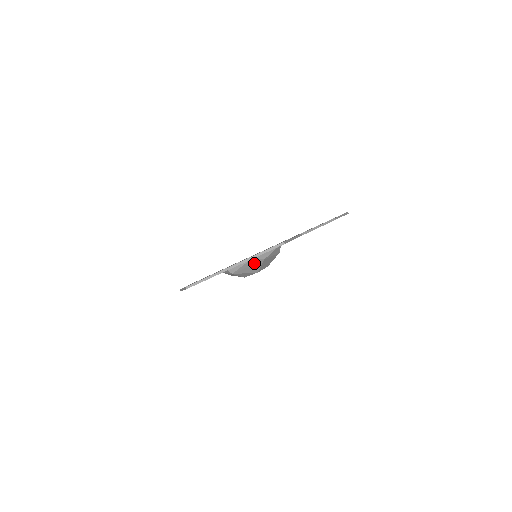
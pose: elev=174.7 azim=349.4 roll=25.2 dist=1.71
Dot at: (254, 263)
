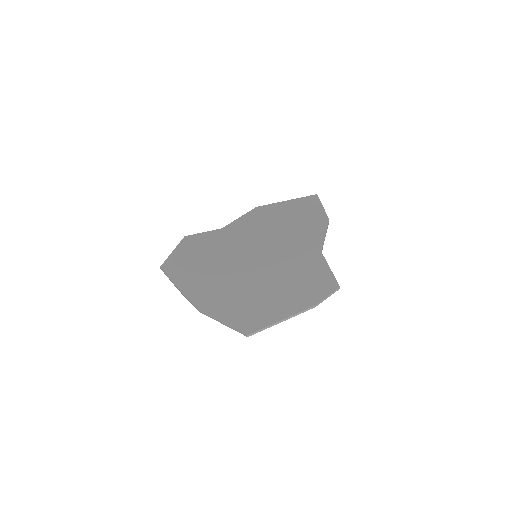
Dot at: occluded
